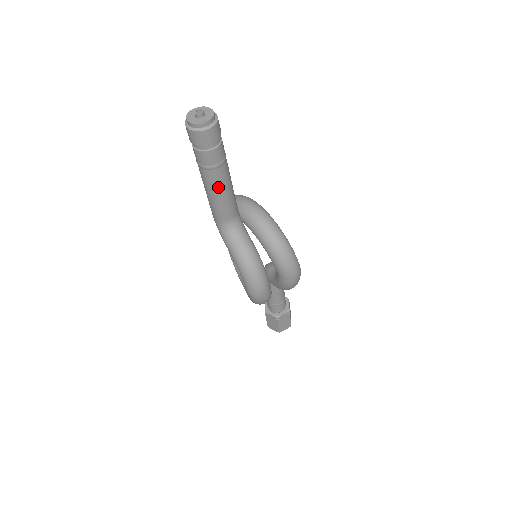
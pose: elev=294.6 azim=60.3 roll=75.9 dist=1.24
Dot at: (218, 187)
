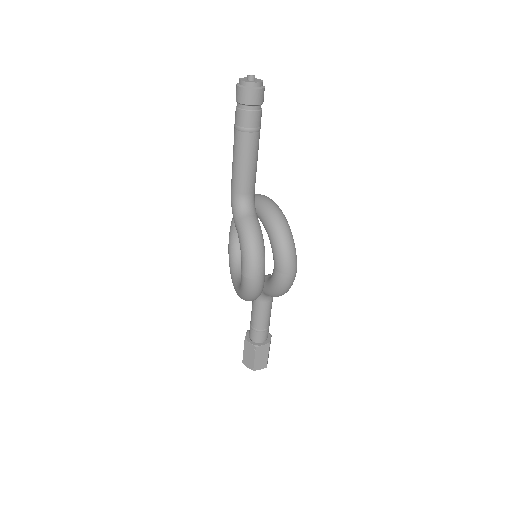
Dot at: (246, 153)
